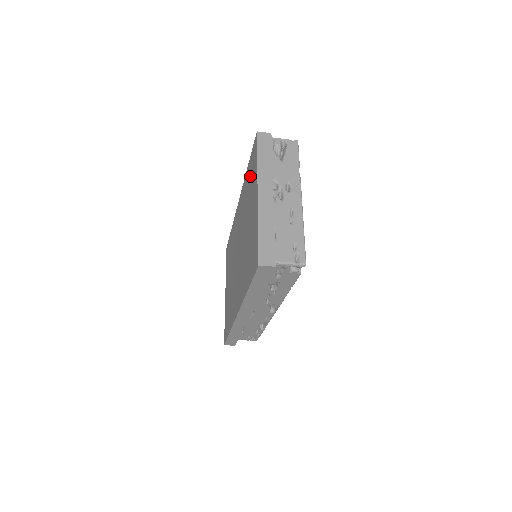
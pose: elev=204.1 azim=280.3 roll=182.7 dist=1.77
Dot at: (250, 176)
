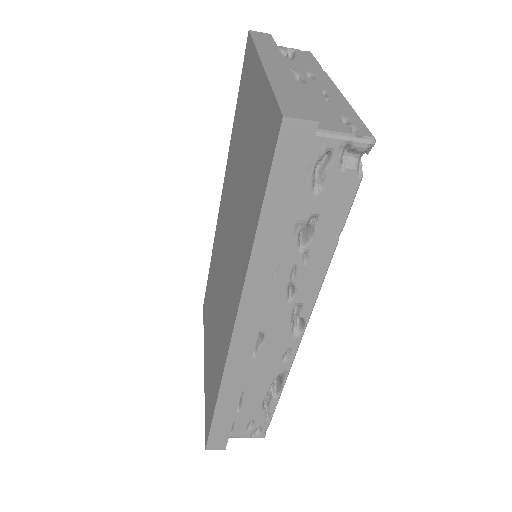
Dot at: (241, 102)
